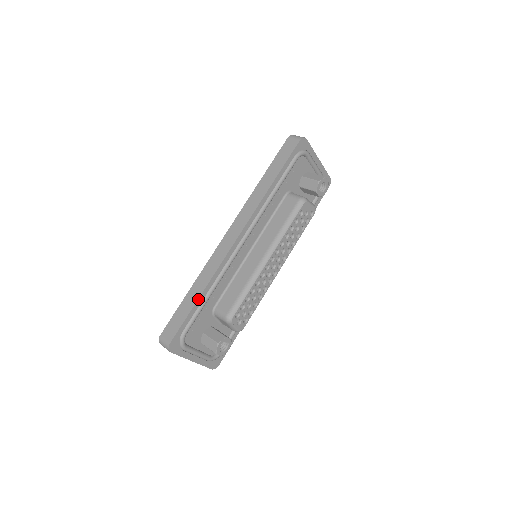
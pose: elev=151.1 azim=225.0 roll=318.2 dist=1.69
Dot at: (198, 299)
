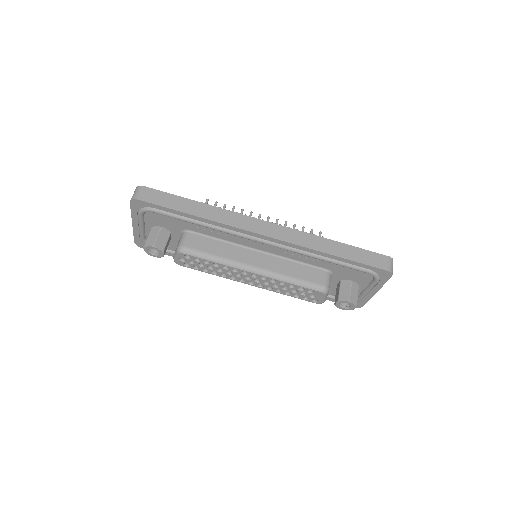
Dot at: (190, 214)
